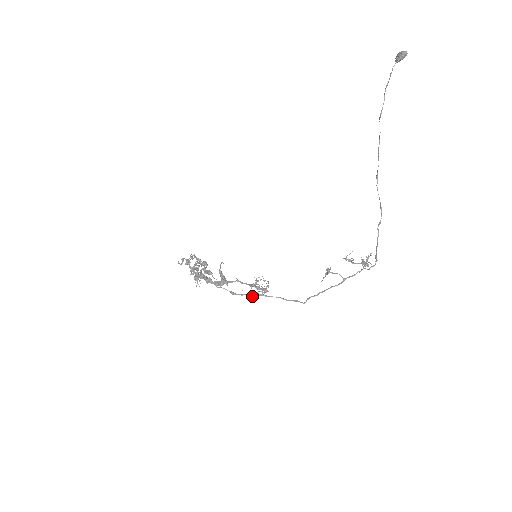
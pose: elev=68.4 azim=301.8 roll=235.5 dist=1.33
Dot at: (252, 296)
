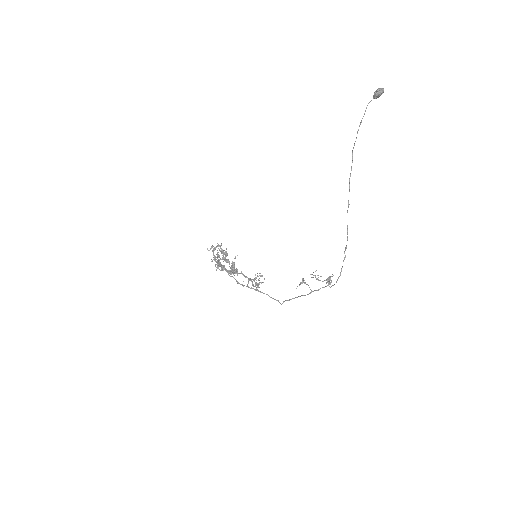
Dot at: occluded
